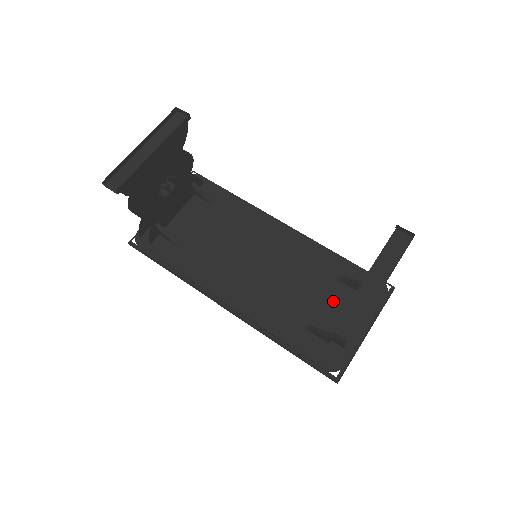
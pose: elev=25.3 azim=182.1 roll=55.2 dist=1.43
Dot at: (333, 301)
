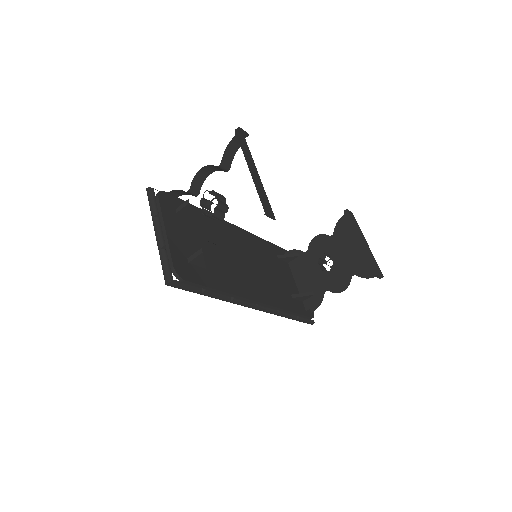
Dot at: (286, 273)
